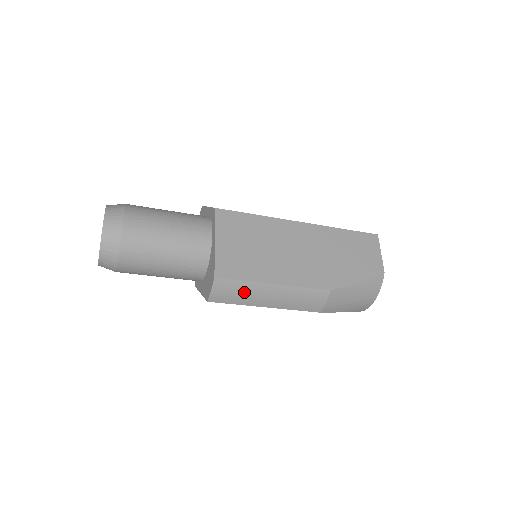
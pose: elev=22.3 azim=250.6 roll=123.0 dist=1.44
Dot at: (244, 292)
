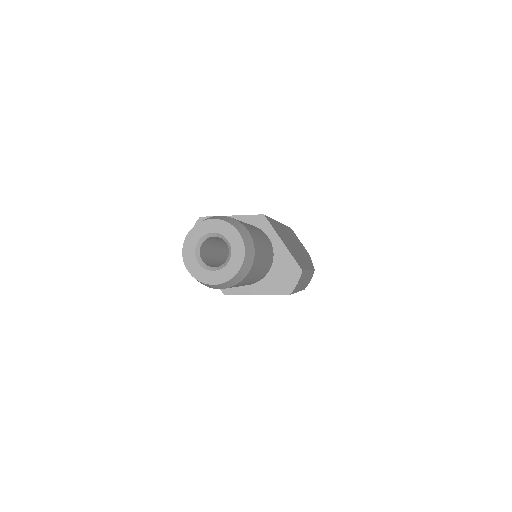
Dot at: (302, 280)
